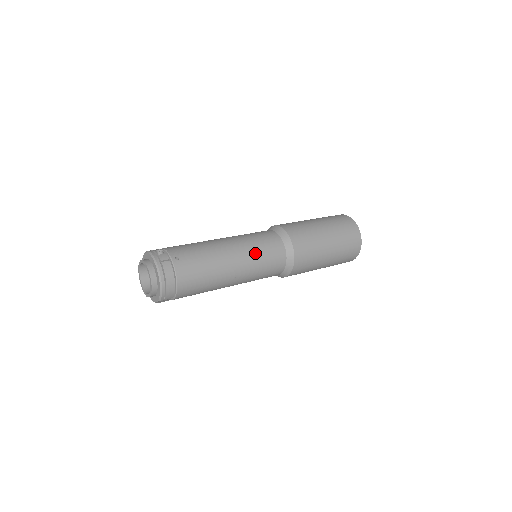
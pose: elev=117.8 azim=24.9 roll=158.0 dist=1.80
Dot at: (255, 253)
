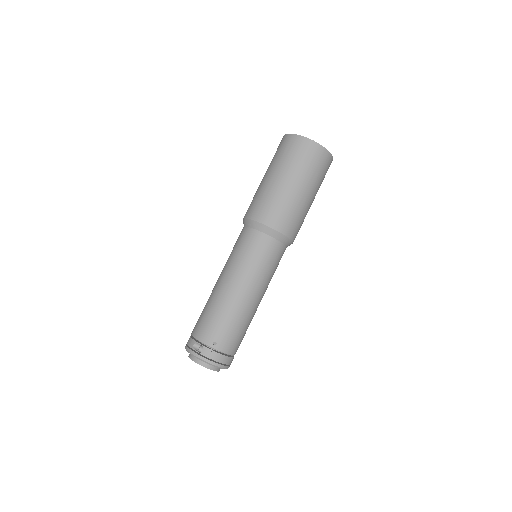
Dot at: (259, 273)
